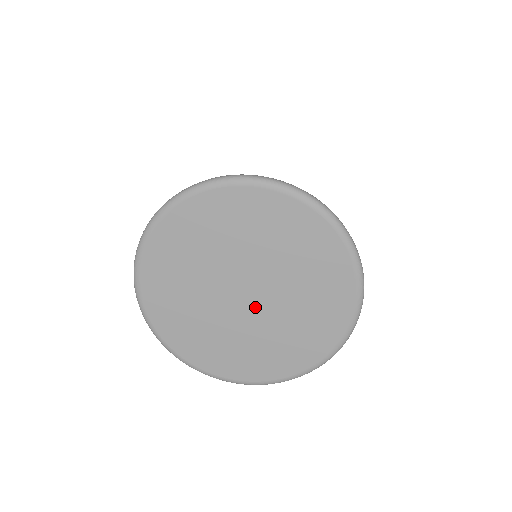
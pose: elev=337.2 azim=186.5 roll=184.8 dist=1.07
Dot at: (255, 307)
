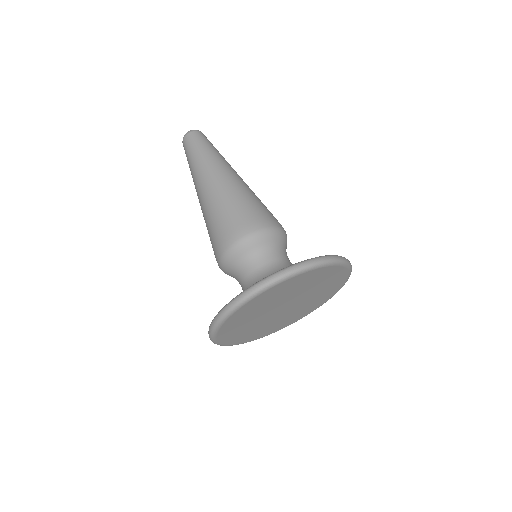
Dot at: (283, 312)
